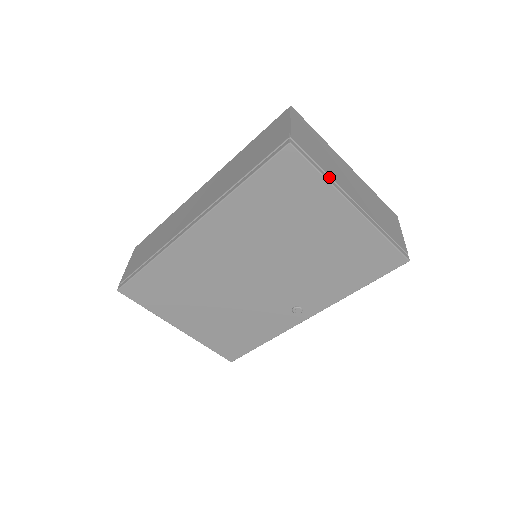
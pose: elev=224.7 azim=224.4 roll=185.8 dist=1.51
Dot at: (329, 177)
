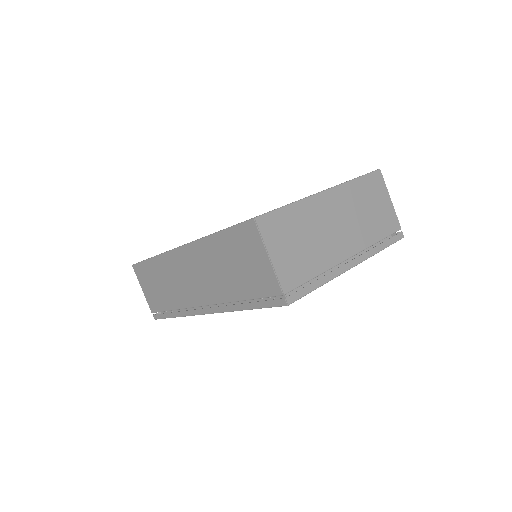
Dot at: occluded
